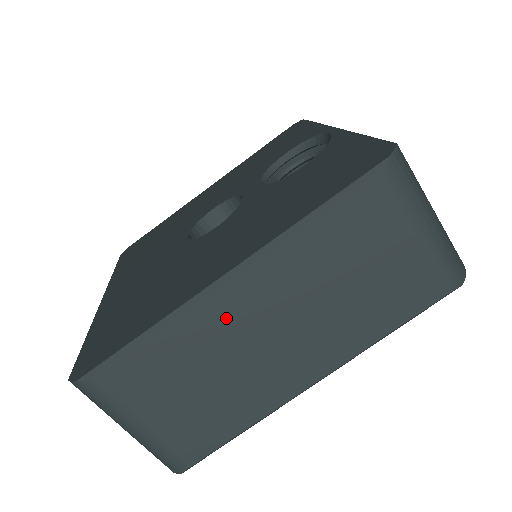
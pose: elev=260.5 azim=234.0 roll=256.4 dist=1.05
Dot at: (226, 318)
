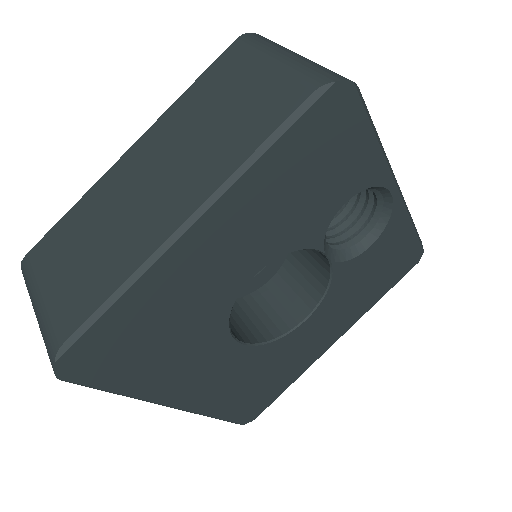
Dot at: (121, 179)
